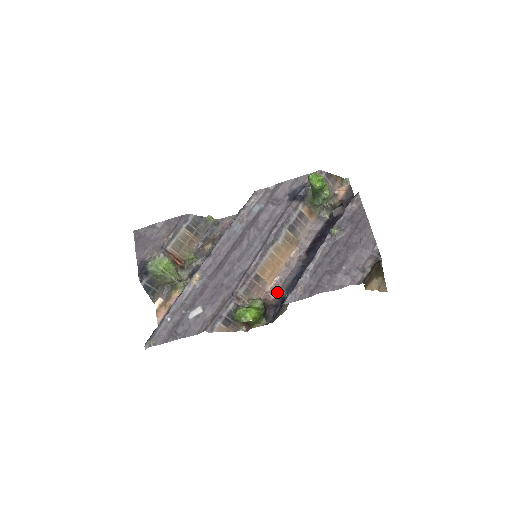
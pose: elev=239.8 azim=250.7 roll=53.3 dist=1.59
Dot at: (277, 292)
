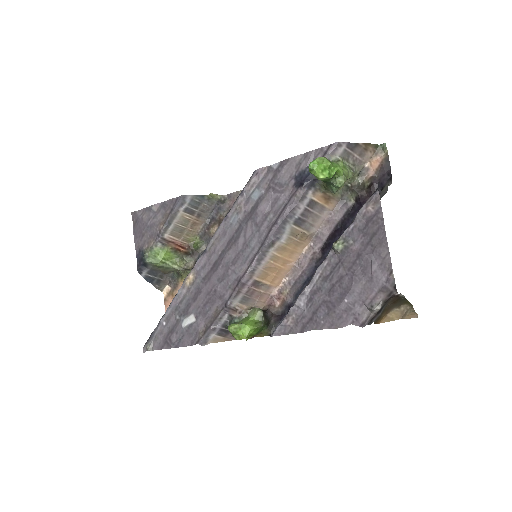
Dot at: (284, 297)
